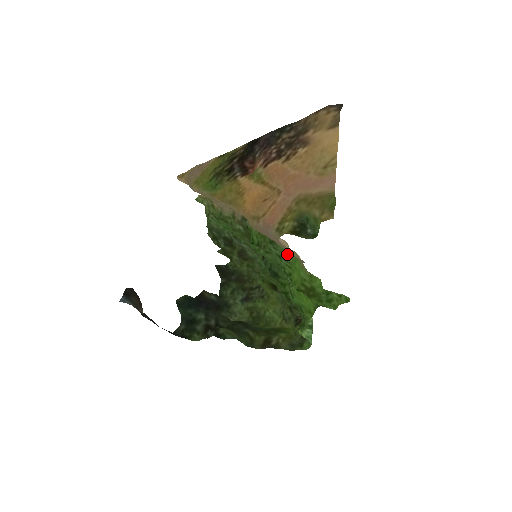
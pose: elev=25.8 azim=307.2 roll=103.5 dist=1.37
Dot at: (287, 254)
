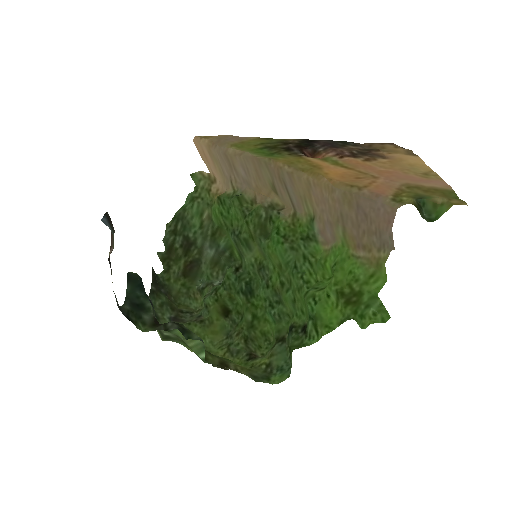
Dot at: (317, 257)
